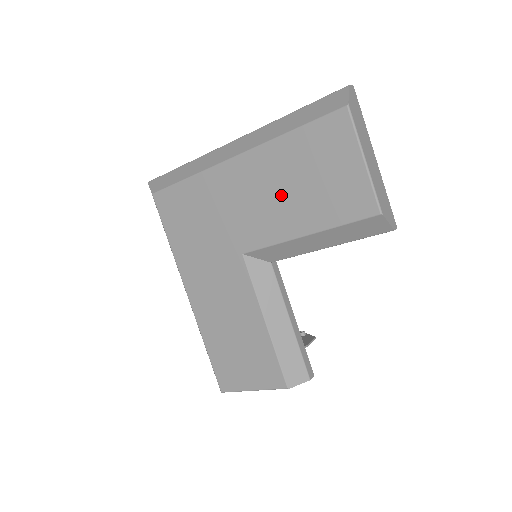
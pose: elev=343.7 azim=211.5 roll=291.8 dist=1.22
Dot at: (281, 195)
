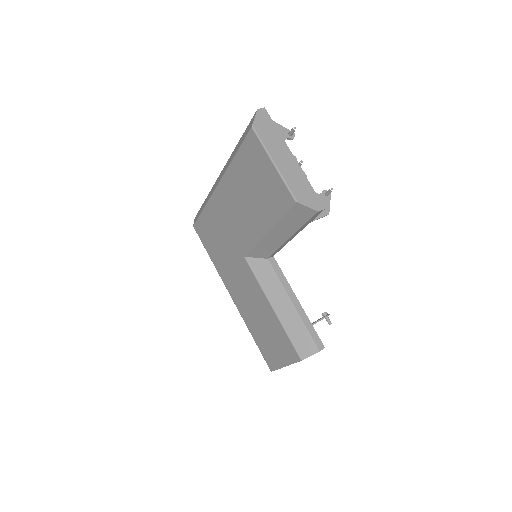
Dot at: (246, 205)
